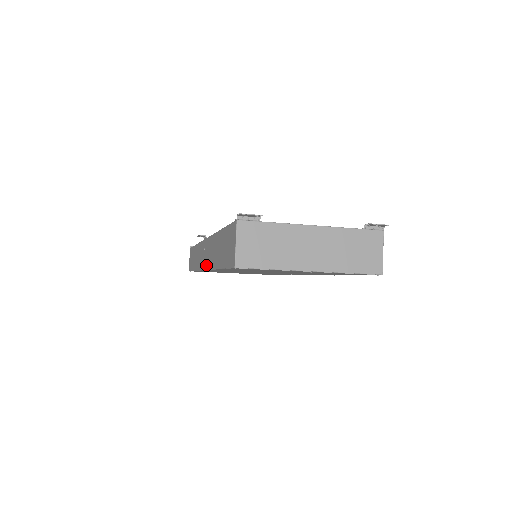
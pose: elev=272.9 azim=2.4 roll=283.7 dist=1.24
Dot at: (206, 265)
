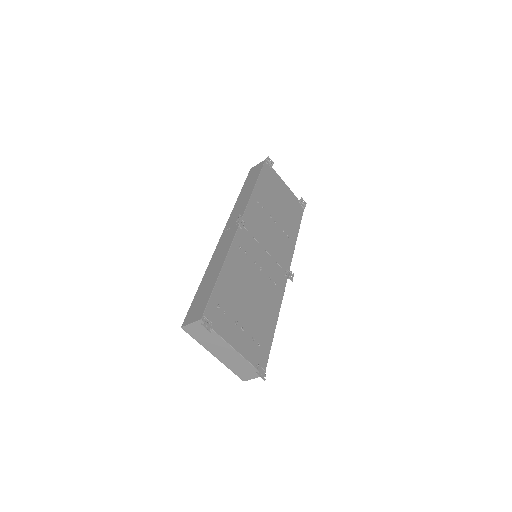
Dot at: (220, 241)
